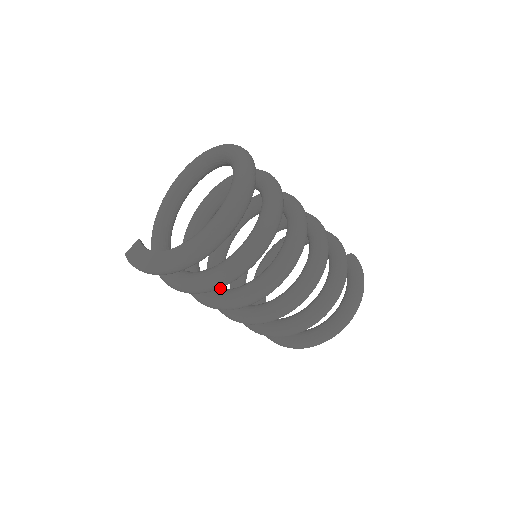
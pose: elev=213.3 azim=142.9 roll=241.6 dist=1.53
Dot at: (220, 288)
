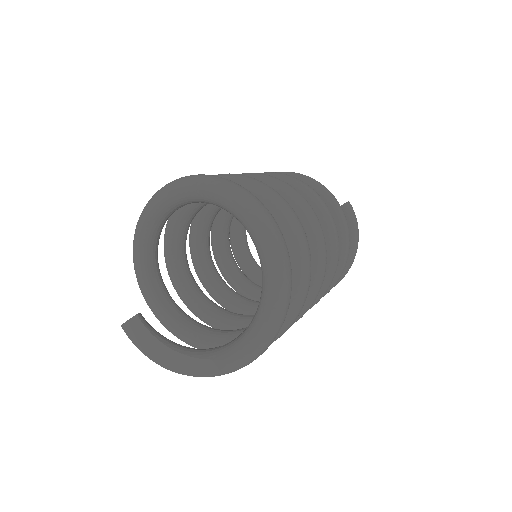
Dot at: (212, 277)
